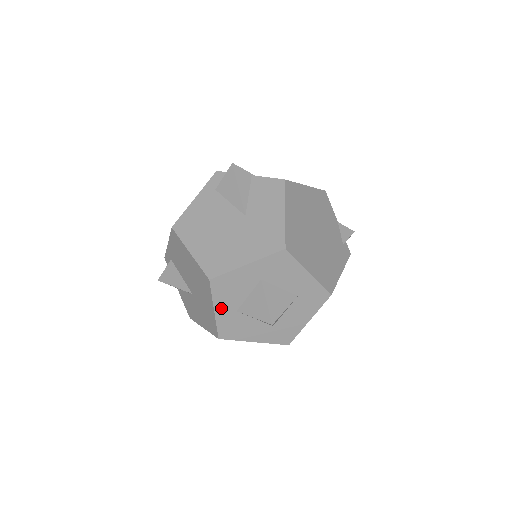
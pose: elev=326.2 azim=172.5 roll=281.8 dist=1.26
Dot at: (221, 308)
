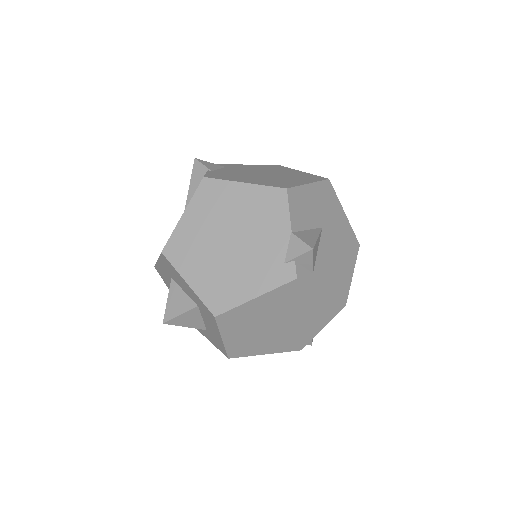
Dot at: occluded
